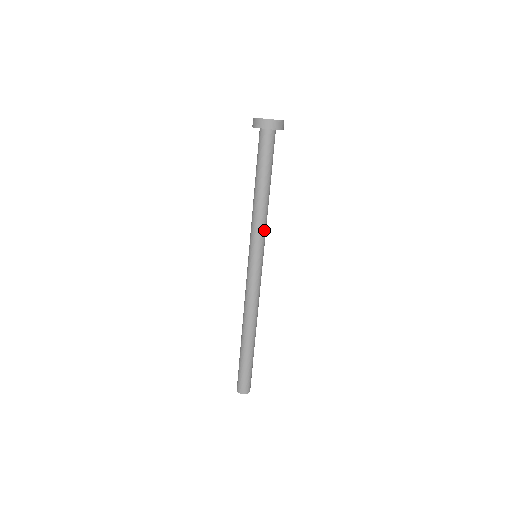
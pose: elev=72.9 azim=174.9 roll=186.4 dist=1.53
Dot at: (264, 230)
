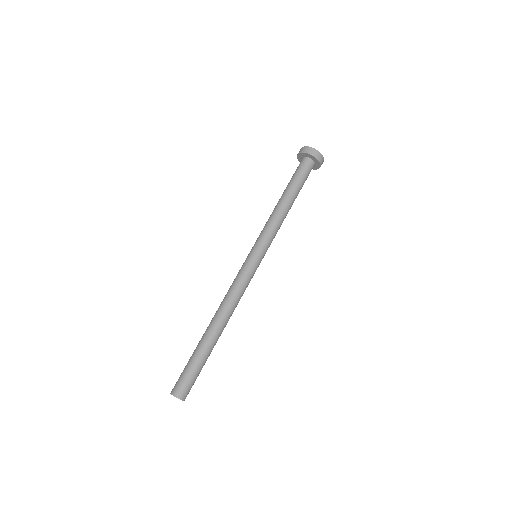
Dot at: occluded
